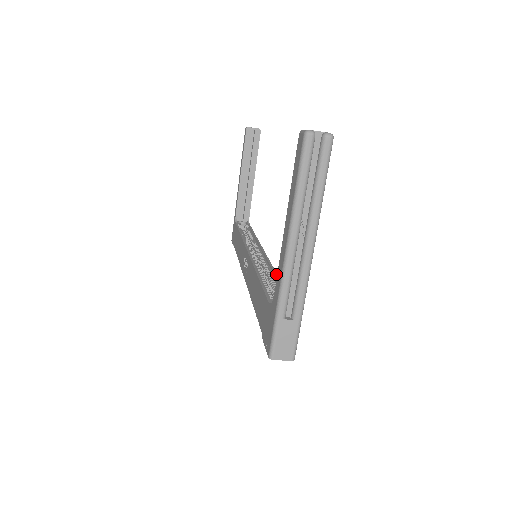
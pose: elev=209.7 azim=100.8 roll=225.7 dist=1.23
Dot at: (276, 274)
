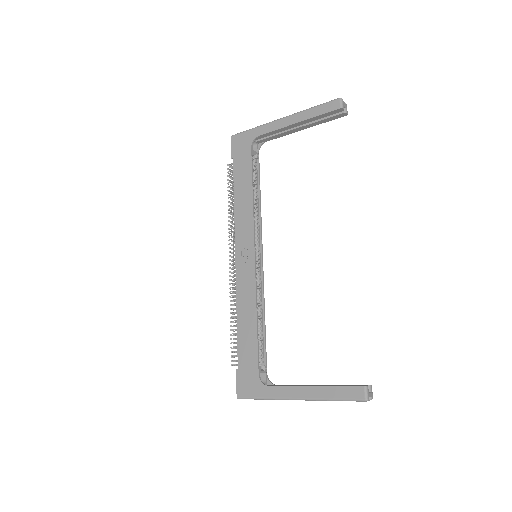
Dot at: occluded
